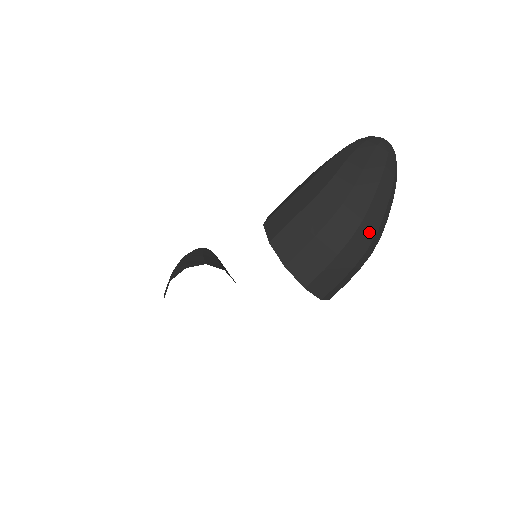
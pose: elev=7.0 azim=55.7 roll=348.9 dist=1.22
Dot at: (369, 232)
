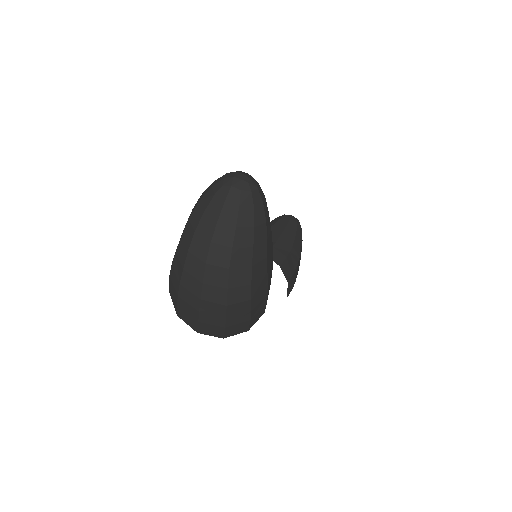
Dot at: (218, 291)
